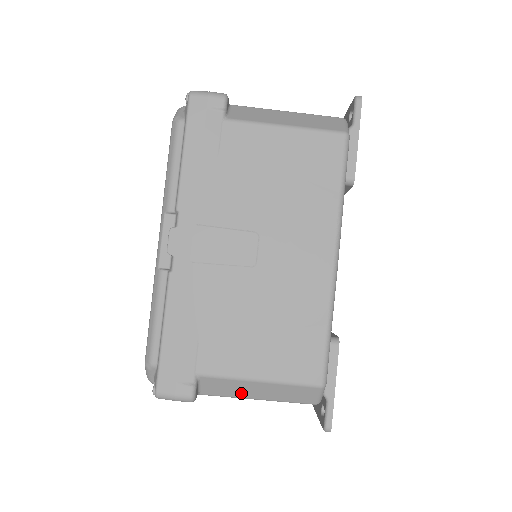
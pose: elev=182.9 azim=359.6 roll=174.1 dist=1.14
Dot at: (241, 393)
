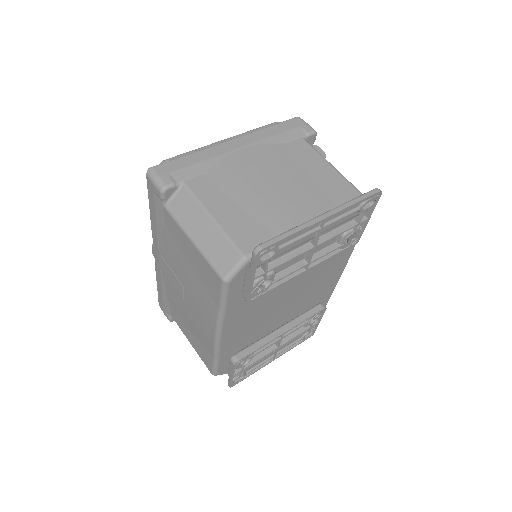
Dot at: occluded
